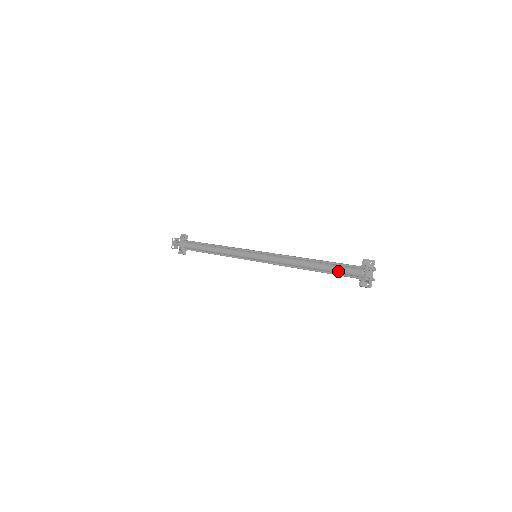
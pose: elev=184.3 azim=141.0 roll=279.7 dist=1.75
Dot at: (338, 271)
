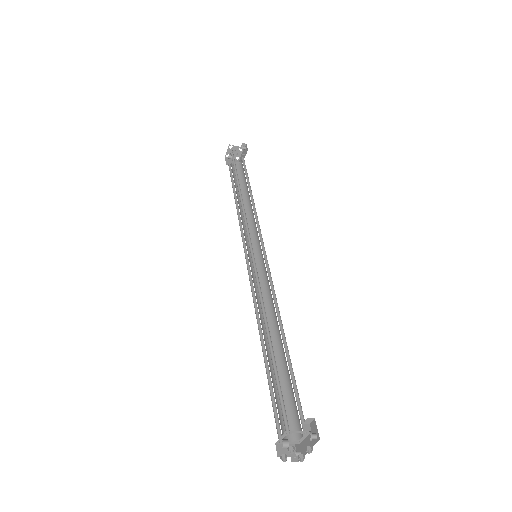
Dot at: (288, 389)
